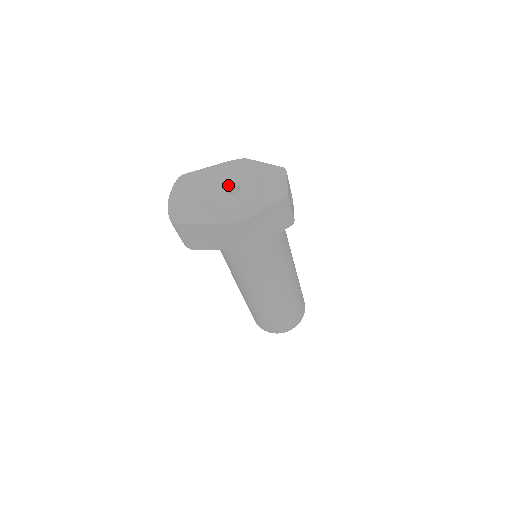
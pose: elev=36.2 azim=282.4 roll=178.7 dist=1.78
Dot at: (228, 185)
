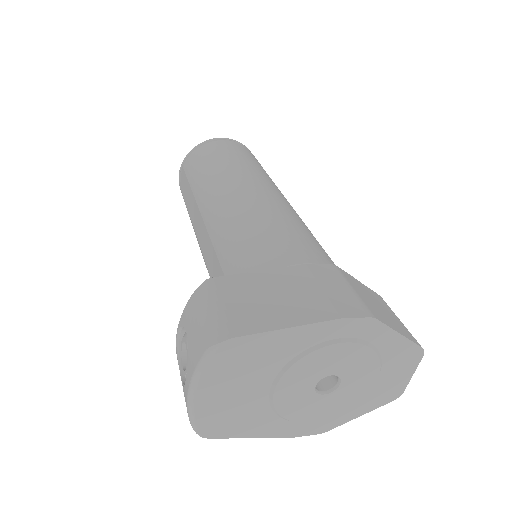
Dot at: (321, 378)
